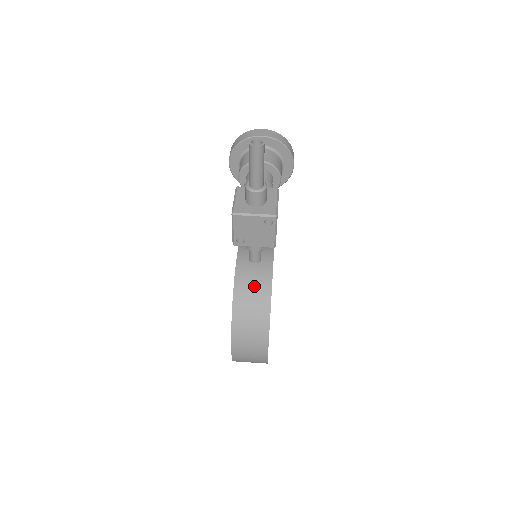
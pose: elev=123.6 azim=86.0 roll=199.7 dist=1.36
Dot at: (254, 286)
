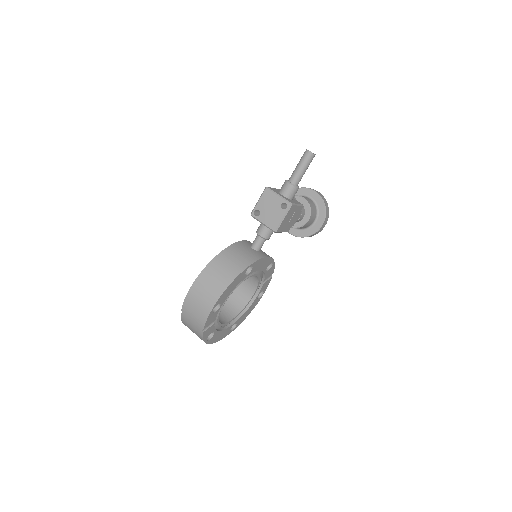
Dot at: (242, 255)
